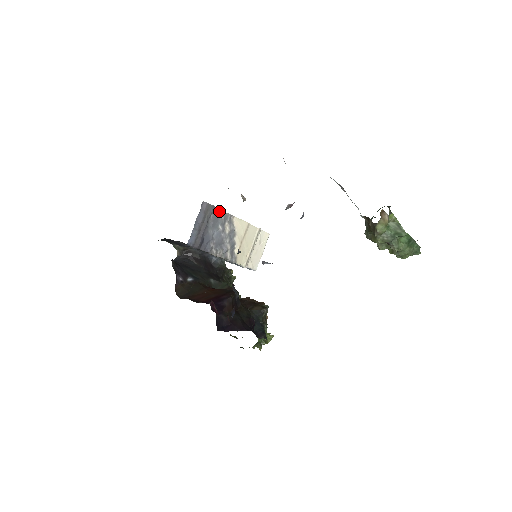
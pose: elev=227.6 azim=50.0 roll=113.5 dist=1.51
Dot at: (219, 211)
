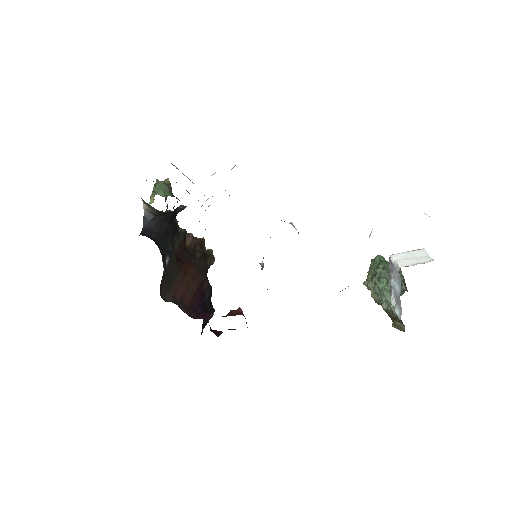
Dot at: occluded
